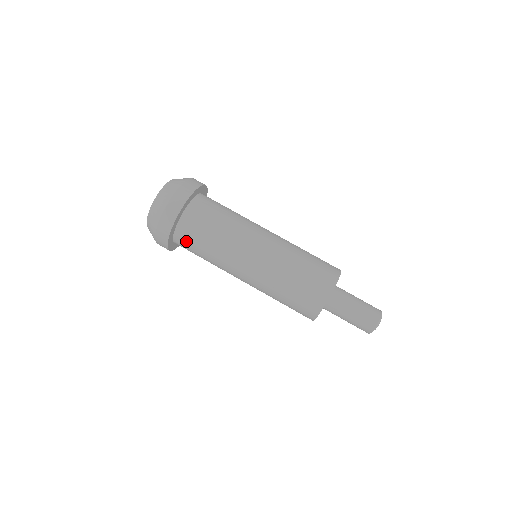
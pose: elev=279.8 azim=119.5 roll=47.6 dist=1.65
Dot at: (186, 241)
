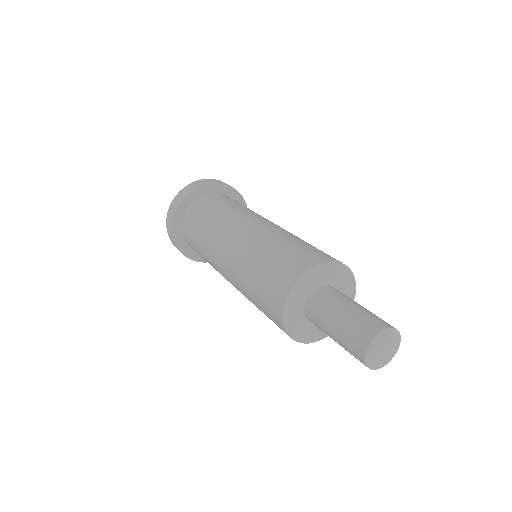
Dot at: (192, 219)
